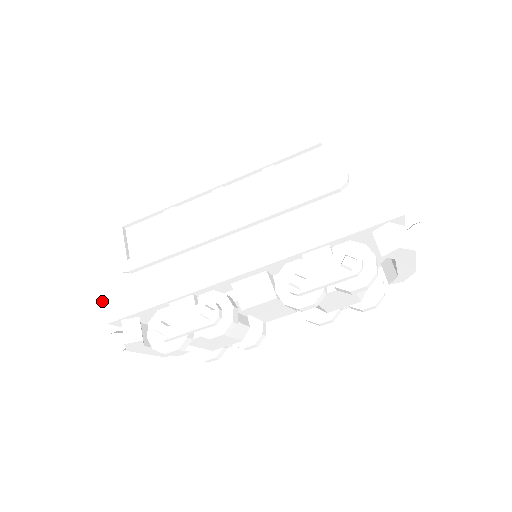
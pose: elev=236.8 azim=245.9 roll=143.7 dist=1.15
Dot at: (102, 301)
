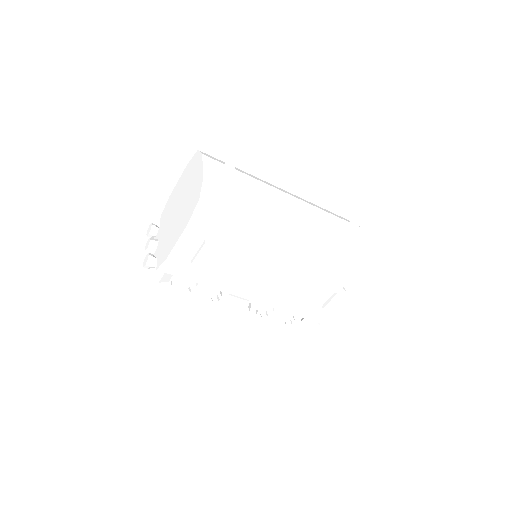
Dot at: (164, 264)
